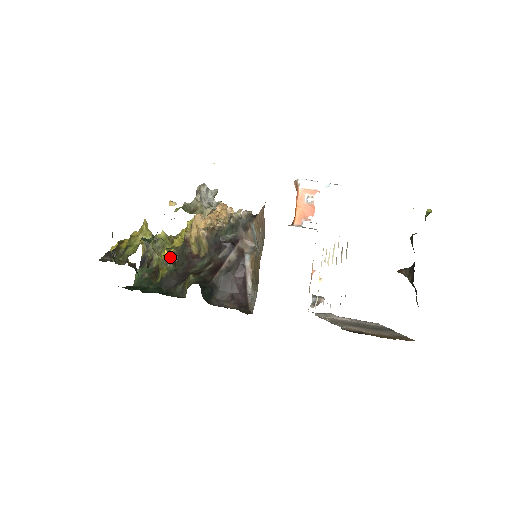
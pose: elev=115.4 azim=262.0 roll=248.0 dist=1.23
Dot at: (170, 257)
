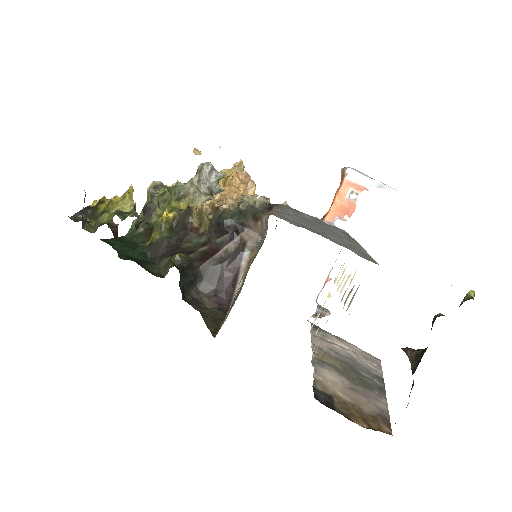
Dot at: (167, 221)
